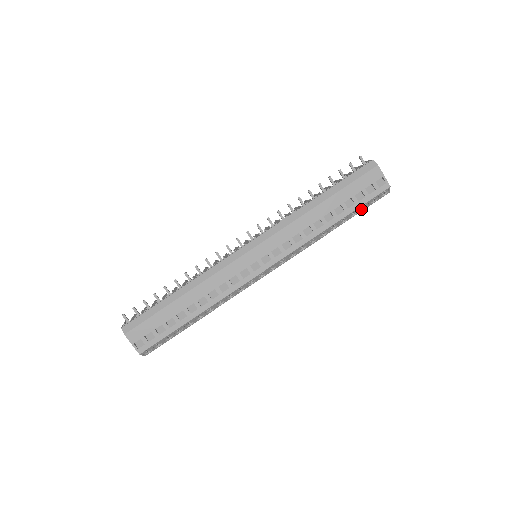
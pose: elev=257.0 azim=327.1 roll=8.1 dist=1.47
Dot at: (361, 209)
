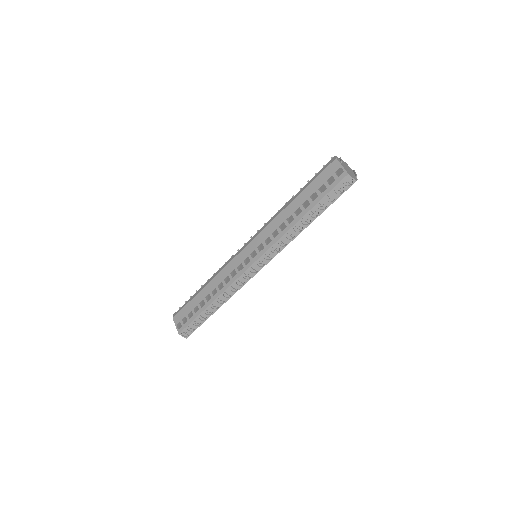
Dot at: (331, 202)
